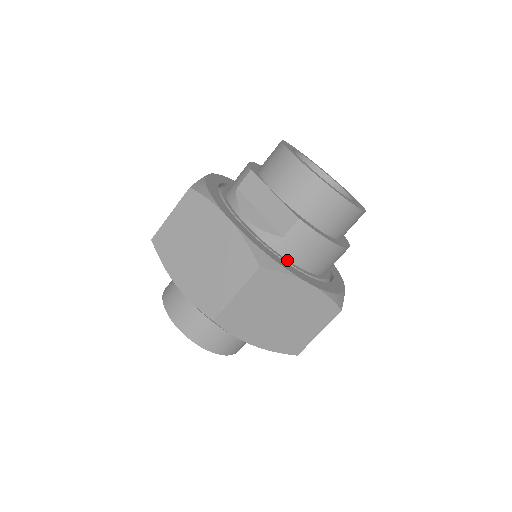
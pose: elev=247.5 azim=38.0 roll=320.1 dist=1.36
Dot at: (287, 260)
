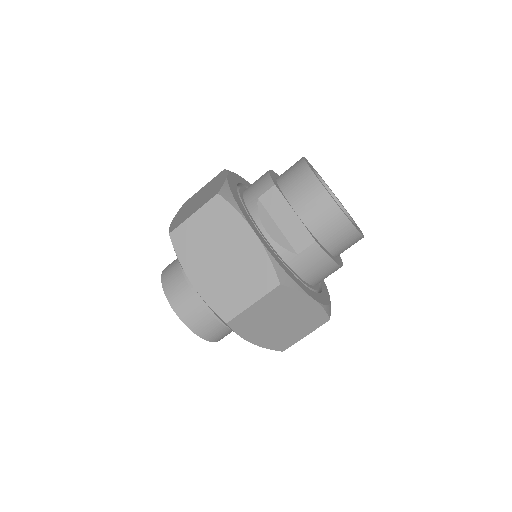
Dot at: (296, 274)
